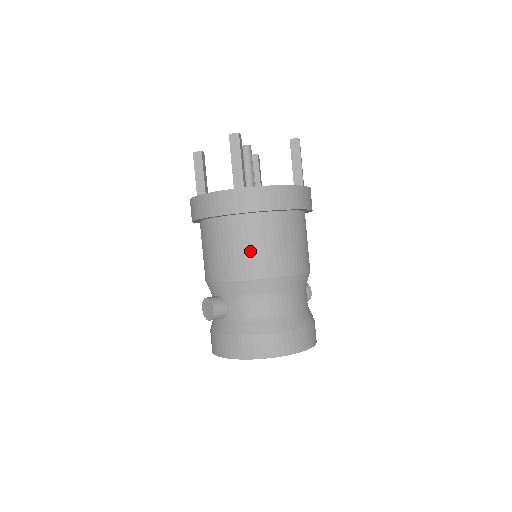
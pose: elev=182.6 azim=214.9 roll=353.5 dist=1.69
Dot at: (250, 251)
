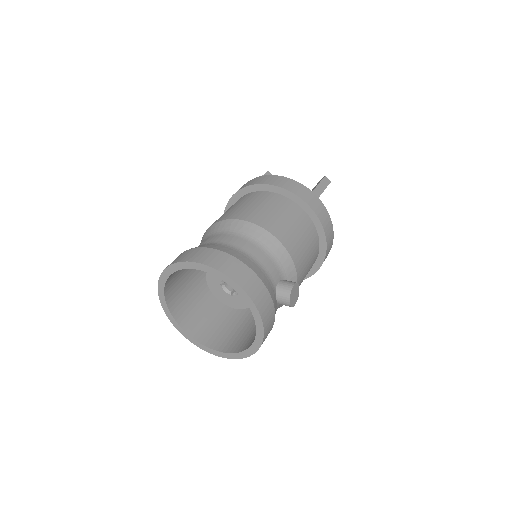
Dot at: occluded
